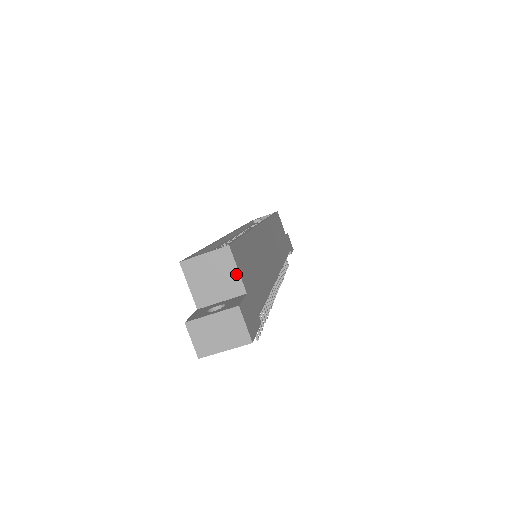
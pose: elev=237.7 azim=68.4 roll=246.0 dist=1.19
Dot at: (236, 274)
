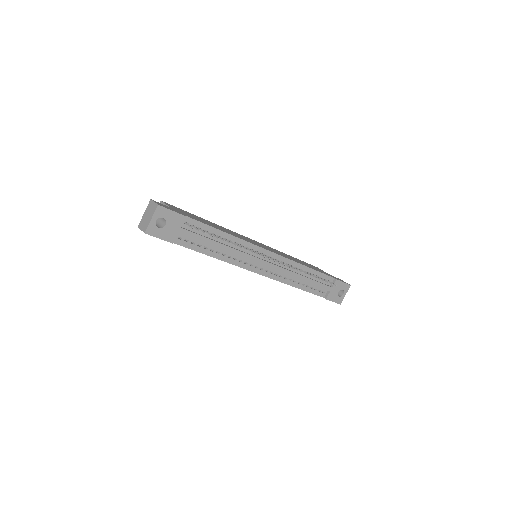
Dot at: occluded
